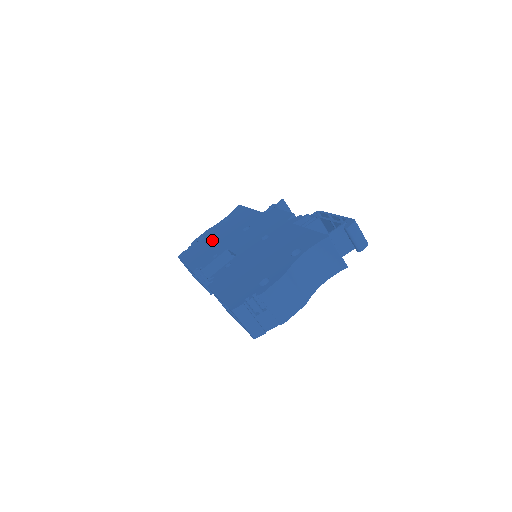
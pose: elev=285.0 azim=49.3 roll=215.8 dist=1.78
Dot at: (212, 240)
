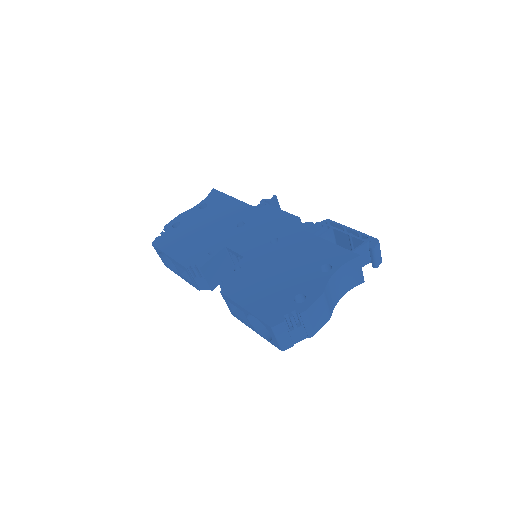
Dot at: (196, 230)
